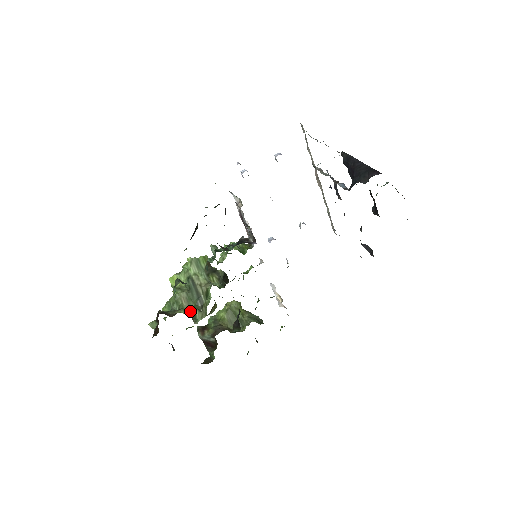
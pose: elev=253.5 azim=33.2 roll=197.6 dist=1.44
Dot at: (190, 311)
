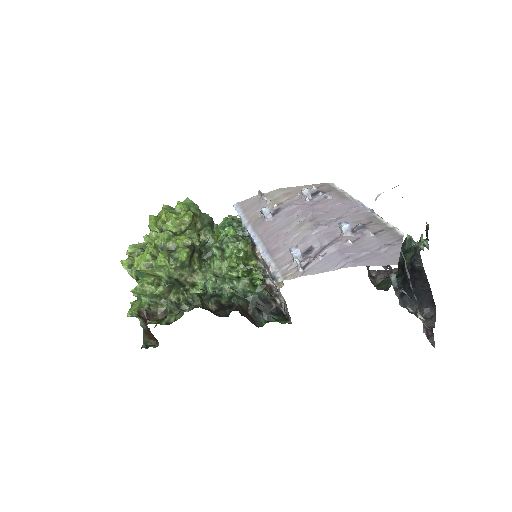
Dot at: (174, 299)
